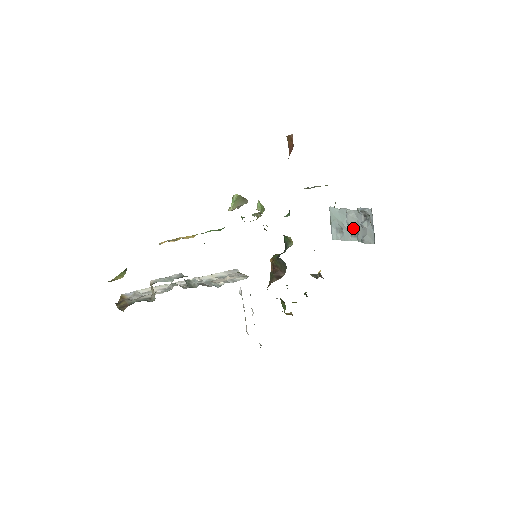
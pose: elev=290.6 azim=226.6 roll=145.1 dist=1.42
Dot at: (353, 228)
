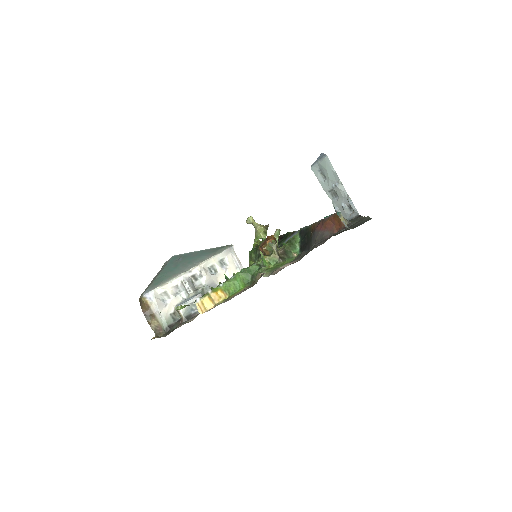
Dot at: (335, 192)
